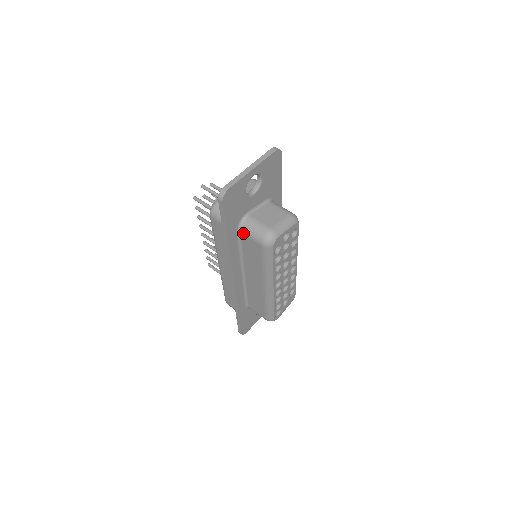
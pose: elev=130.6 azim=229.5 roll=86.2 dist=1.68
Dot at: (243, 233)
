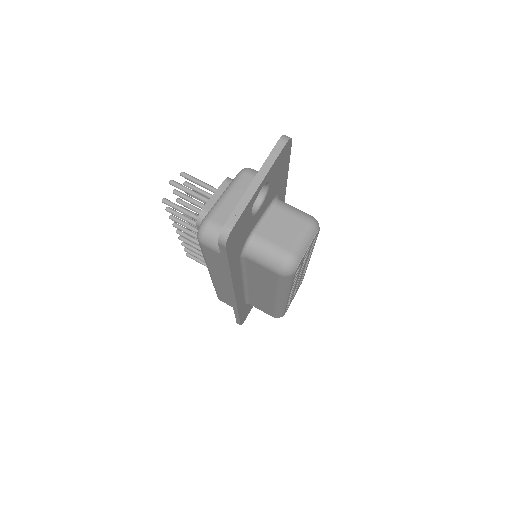
Dot at: (249, 259)
